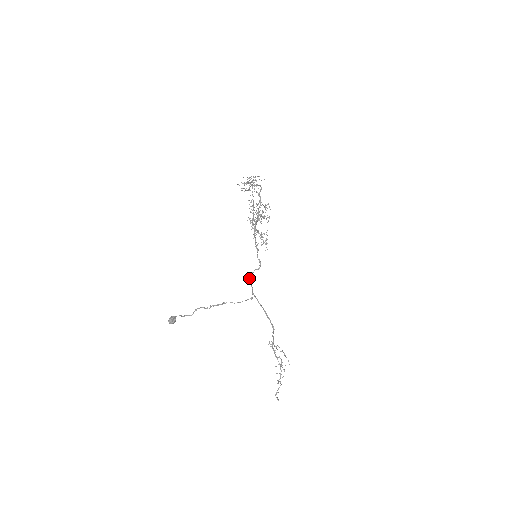
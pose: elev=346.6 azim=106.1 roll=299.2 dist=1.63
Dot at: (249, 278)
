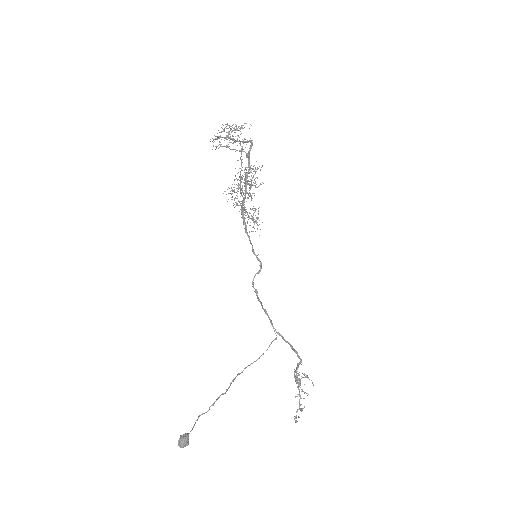
Dot at: (259, 300)
